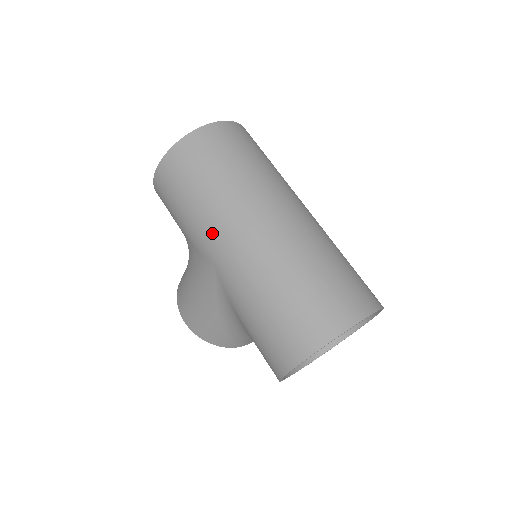
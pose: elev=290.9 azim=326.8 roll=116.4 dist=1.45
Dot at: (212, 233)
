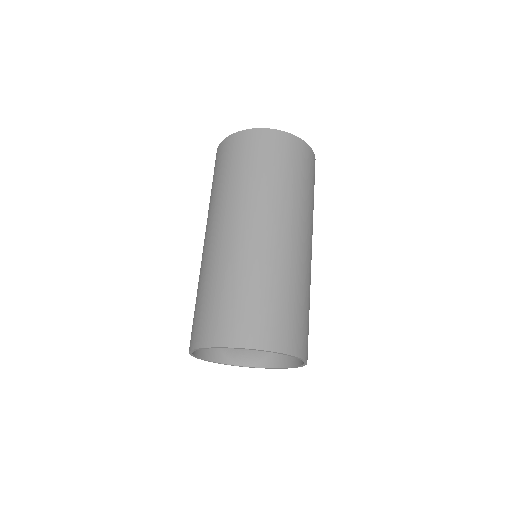
Dot at: (210, 218)
